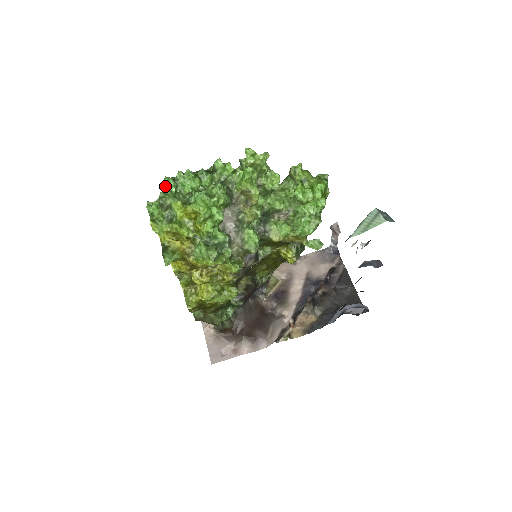
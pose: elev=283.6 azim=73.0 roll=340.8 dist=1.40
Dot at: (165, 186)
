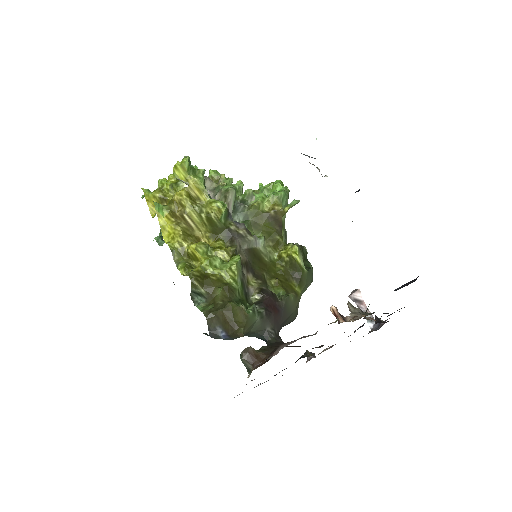
Dot at: occluded
